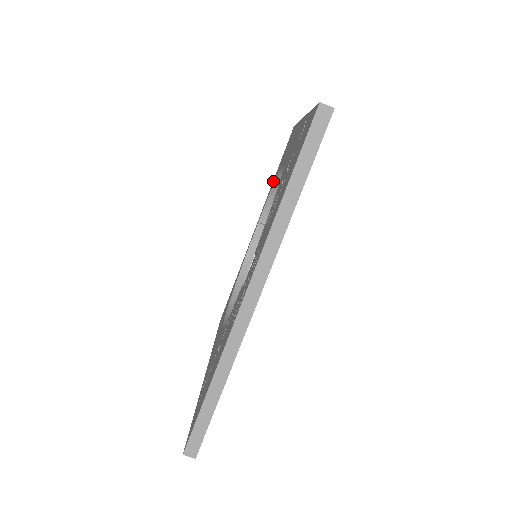
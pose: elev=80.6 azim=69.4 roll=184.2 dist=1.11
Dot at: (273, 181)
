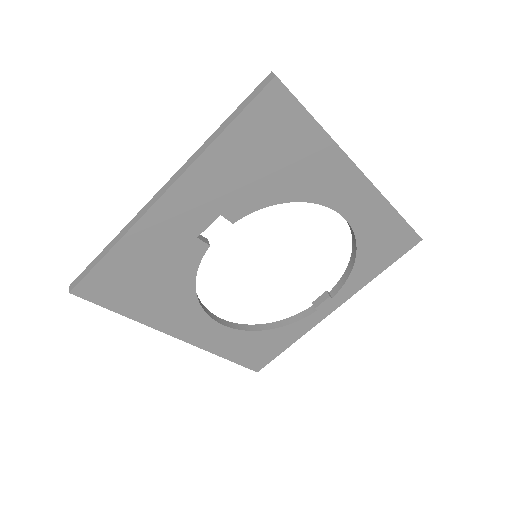
Dot at: occluded
